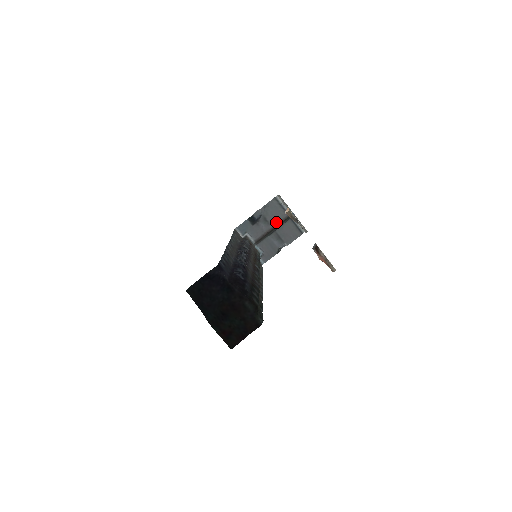
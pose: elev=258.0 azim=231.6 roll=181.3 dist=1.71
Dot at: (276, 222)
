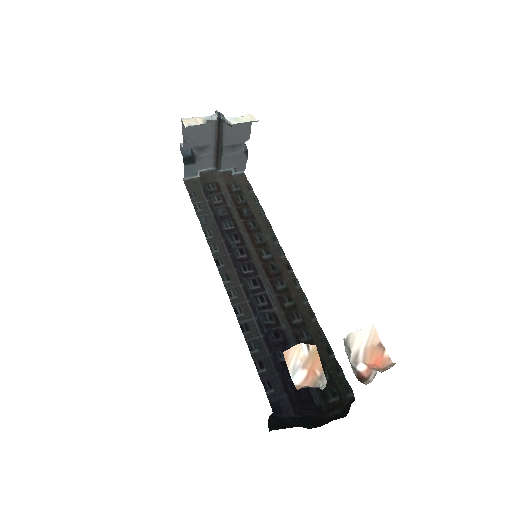
Dot at: (212, 136)
